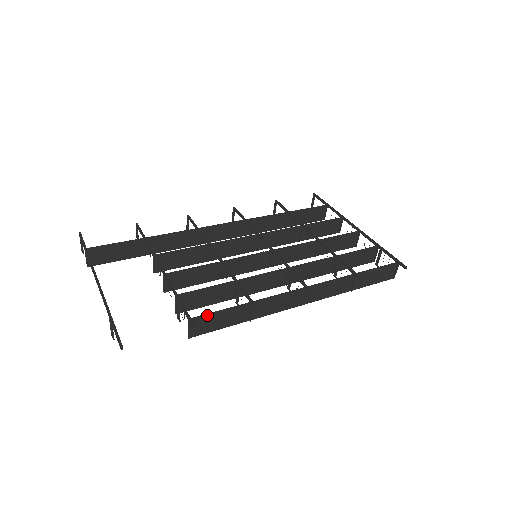
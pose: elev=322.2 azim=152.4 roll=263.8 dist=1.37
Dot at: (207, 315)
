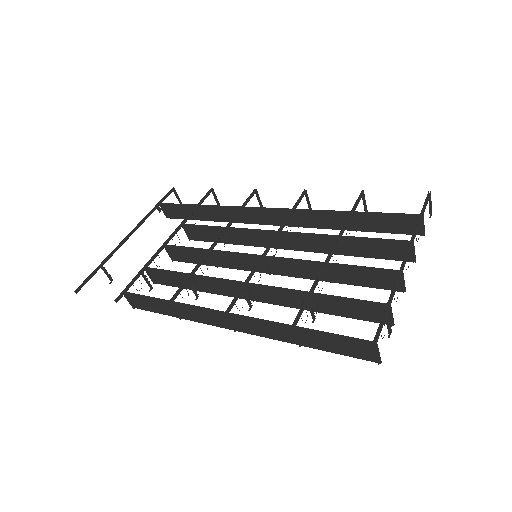
Dot at: (138, 295)
